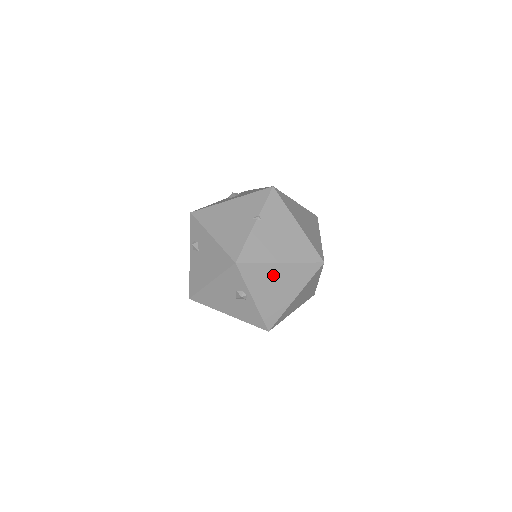
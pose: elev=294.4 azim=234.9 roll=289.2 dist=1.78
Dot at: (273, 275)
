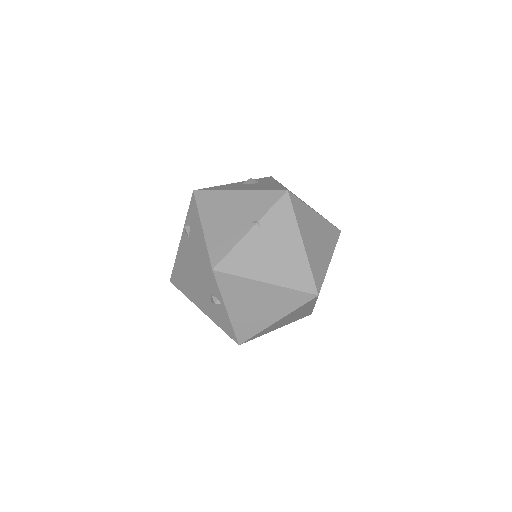
Dot at: (254, 293)
